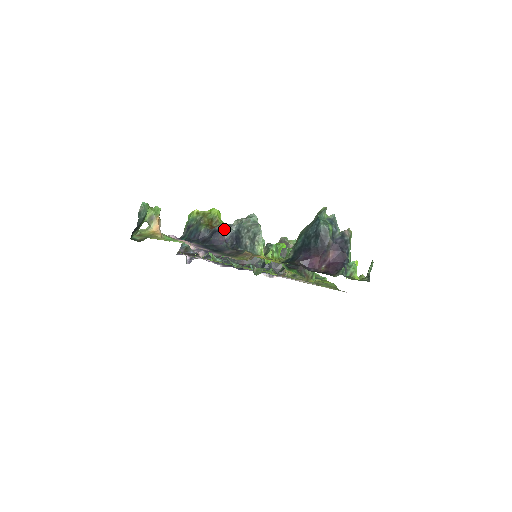
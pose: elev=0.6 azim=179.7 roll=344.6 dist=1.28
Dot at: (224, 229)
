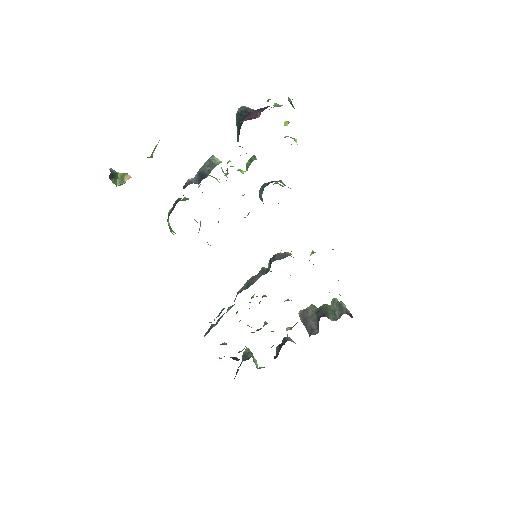
Dot at: (188, 180)
